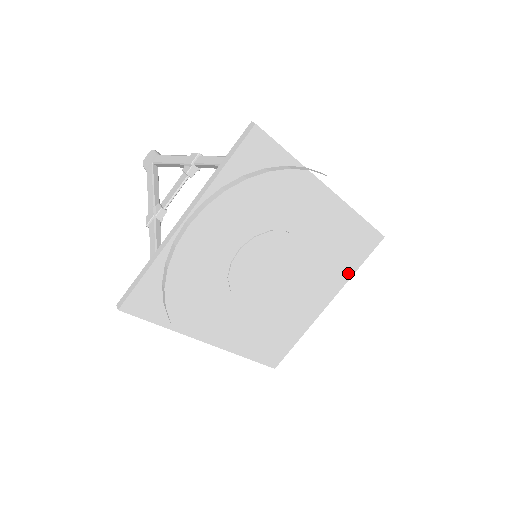
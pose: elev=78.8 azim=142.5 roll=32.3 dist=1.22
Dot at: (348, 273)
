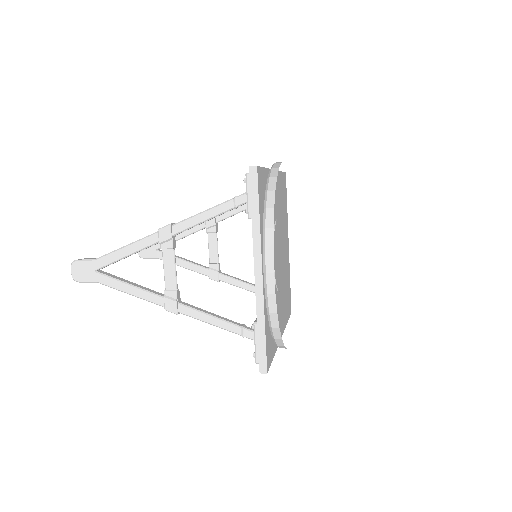
Dot at: (286, 214)
